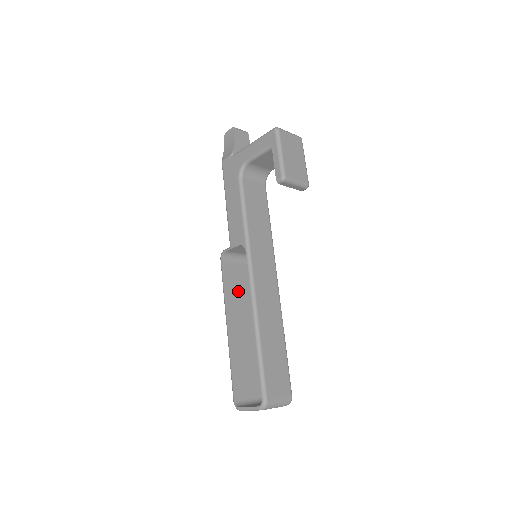
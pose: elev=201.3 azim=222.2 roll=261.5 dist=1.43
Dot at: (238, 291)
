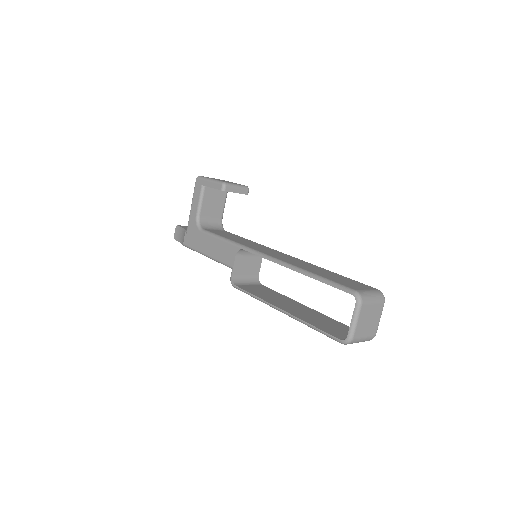
Dot at: (268, 295)
